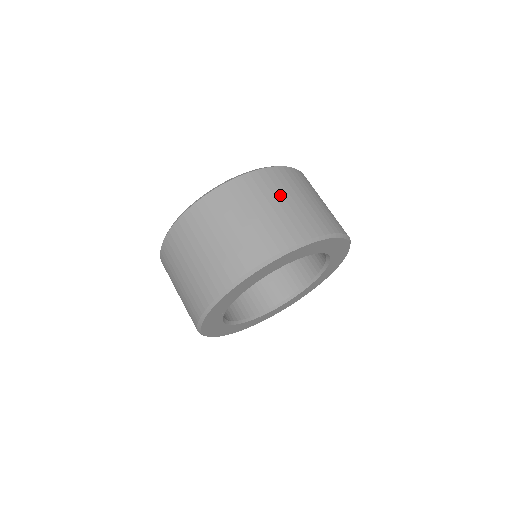
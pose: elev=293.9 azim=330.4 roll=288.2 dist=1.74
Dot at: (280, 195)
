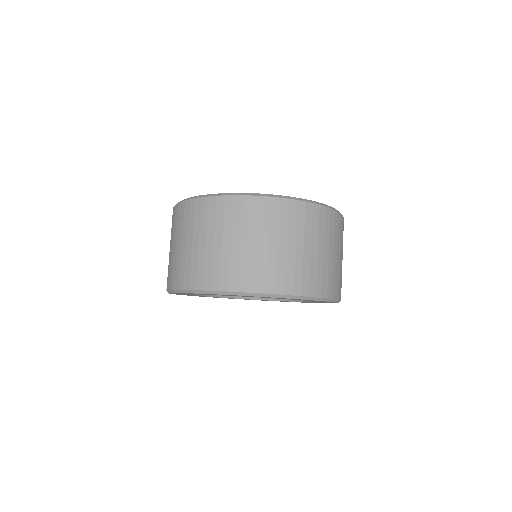
Dot at: (342, 249)
